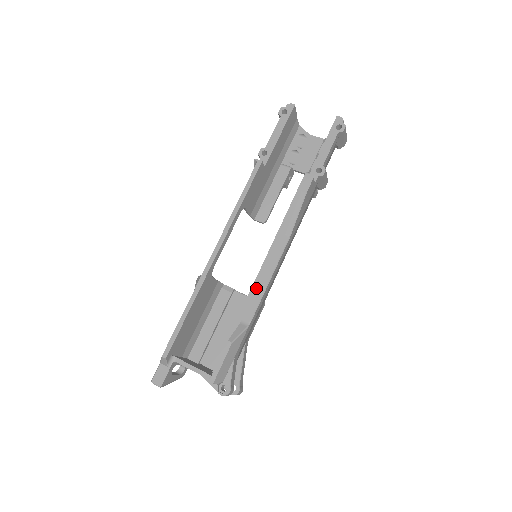
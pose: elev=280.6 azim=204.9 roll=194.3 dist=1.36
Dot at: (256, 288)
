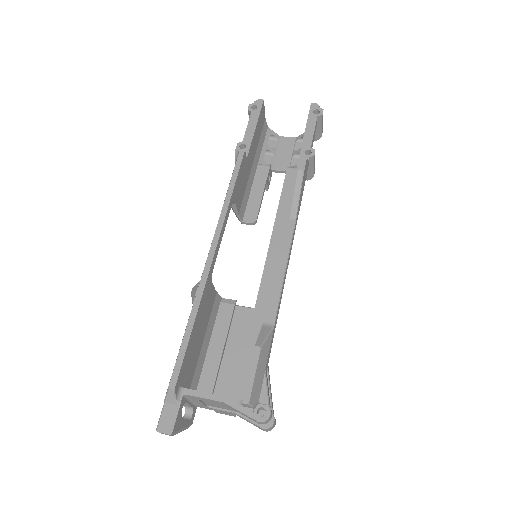
Dot at: occluded
